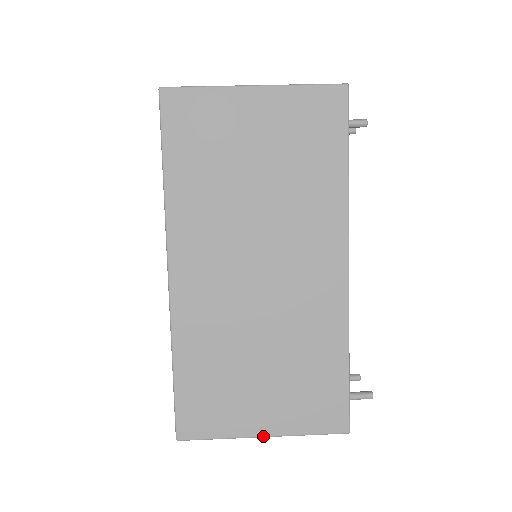
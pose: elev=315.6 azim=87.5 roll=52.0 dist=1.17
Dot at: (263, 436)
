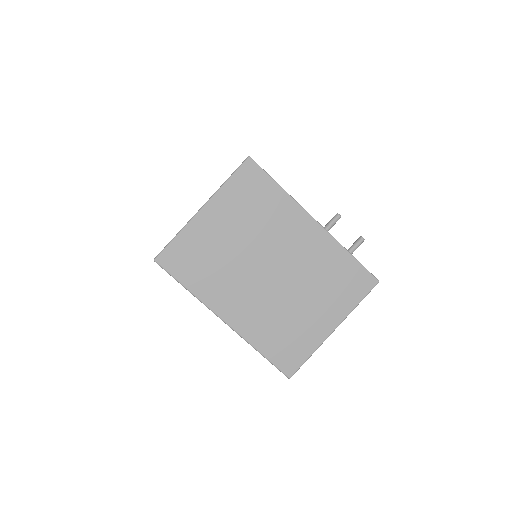
Dot at: occluded
